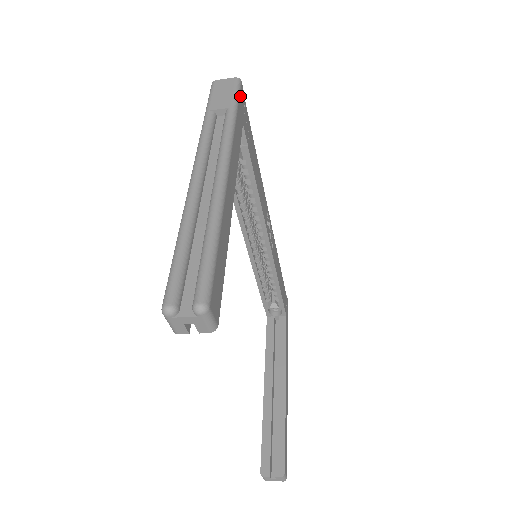
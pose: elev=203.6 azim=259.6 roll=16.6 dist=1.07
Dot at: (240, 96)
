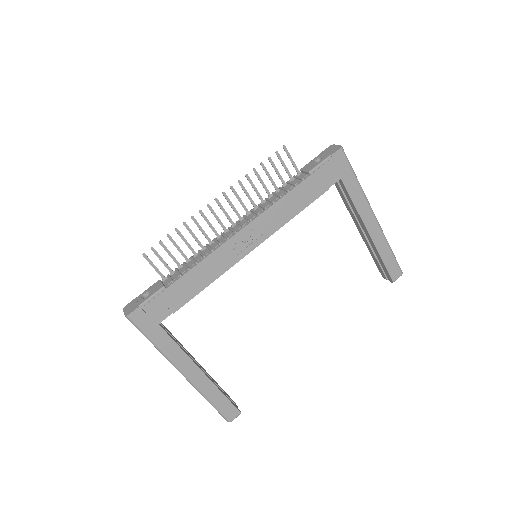
Dot at: (140, 325)
